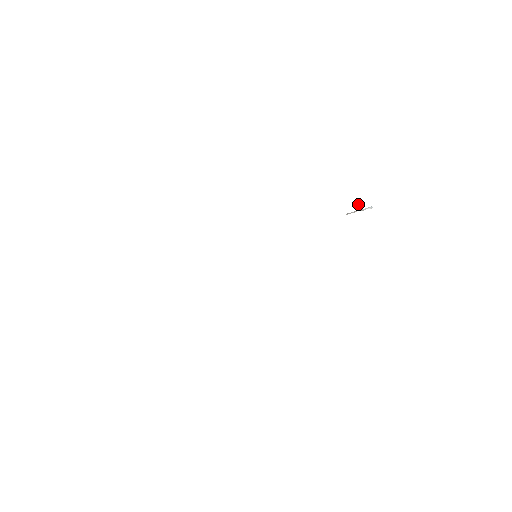
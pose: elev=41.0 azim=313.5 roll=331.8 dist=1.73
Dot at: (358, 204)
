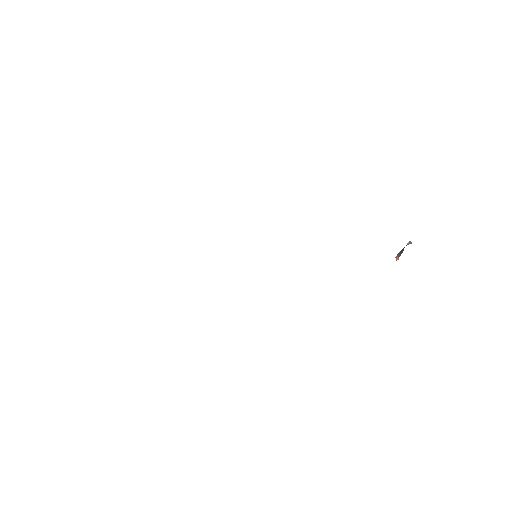
Dot at: (406, 245)
